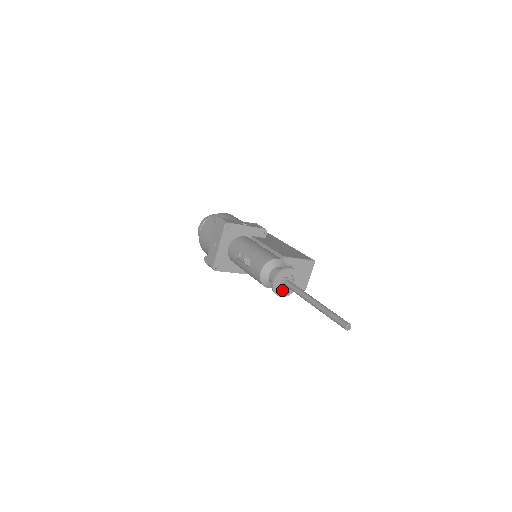
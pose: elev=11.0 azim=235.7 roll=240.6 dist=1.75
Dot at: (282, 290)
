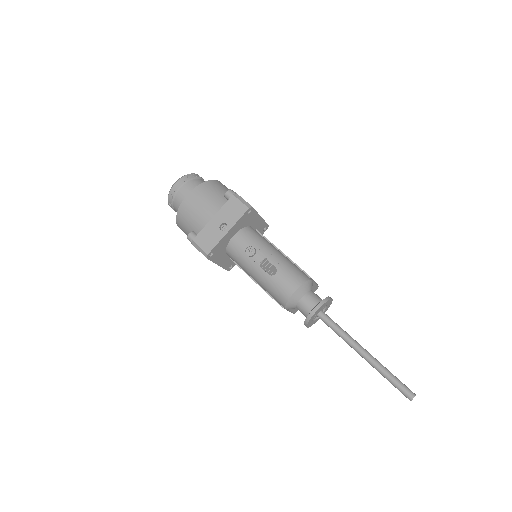
Dot at: (312, 320)
